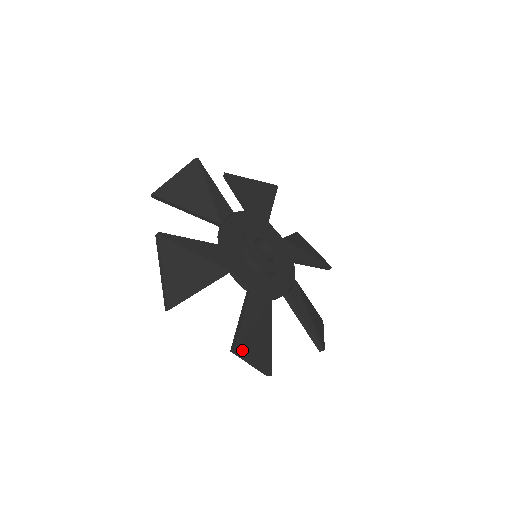
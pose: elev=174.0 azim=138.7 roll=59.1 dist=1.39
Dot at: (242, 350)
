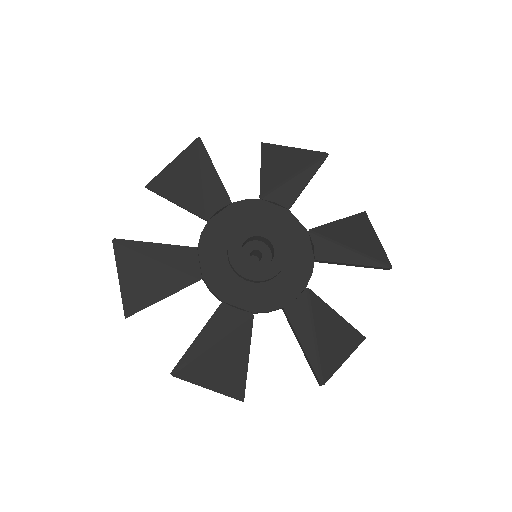
Dot at: (185, 374)
